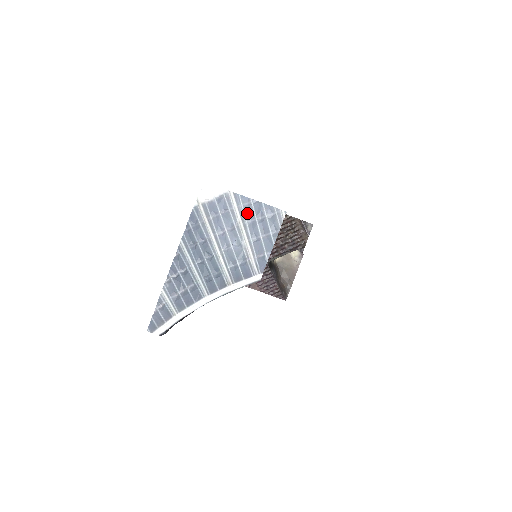
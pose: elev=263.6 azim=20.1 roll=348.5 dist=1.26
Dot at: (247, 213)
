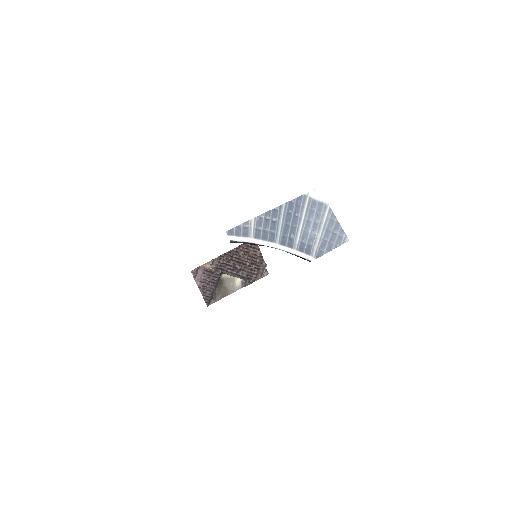
Dot at: (330, 223)
